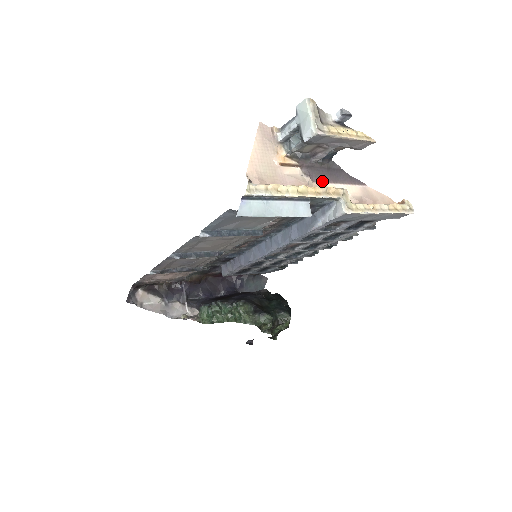
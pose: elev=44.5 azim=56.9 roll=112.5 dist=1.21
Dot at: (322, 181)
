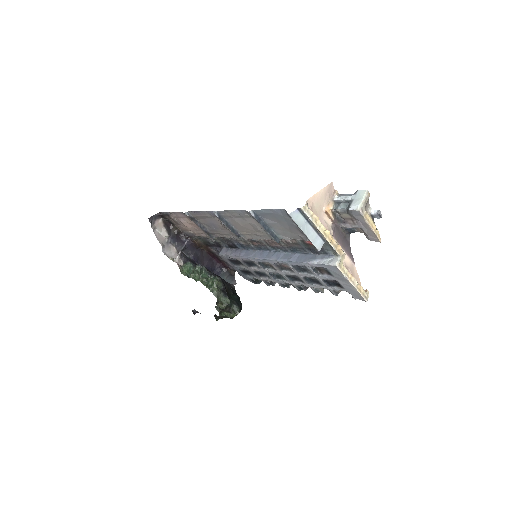
Dot at: (337, 240)
